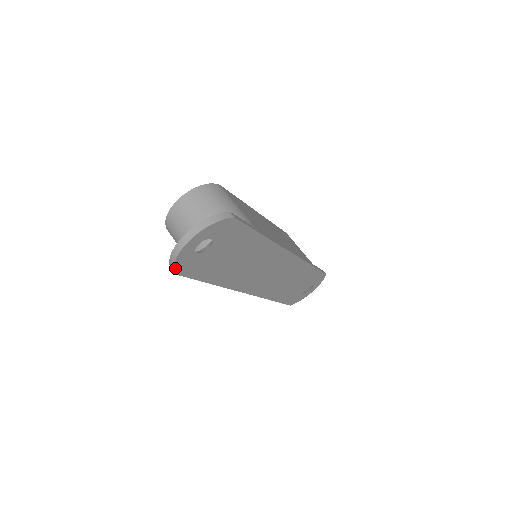
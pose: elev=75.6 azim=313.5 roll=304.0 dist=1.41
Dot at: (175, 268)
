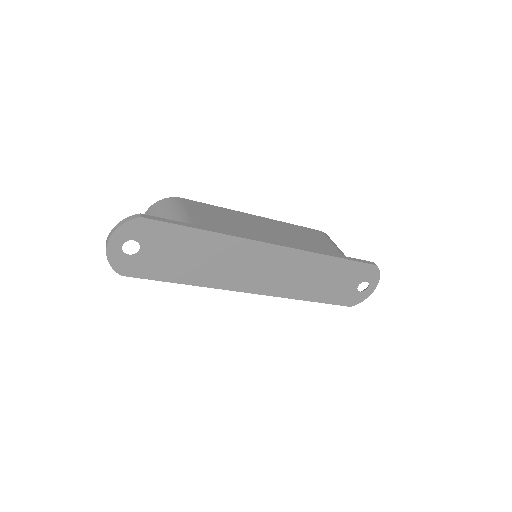
Dot at: (117, 270)
